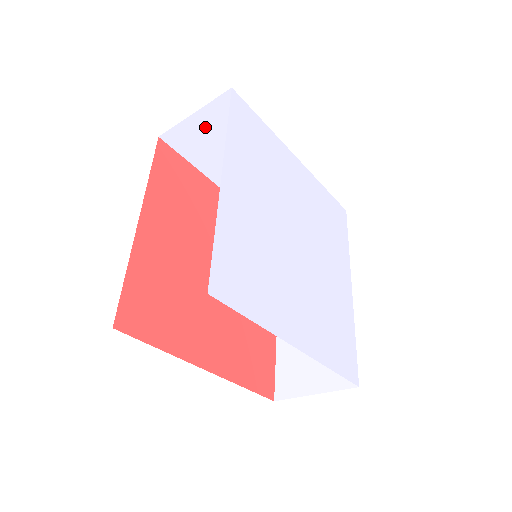
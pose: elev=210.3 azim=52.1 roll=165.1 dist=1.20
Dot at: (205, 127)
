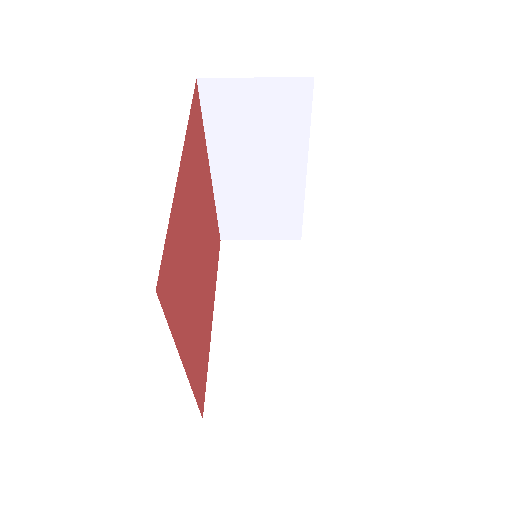
Dot at: (254, 97)
